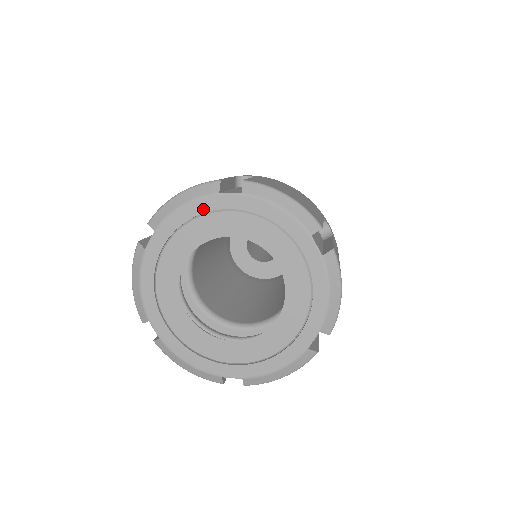
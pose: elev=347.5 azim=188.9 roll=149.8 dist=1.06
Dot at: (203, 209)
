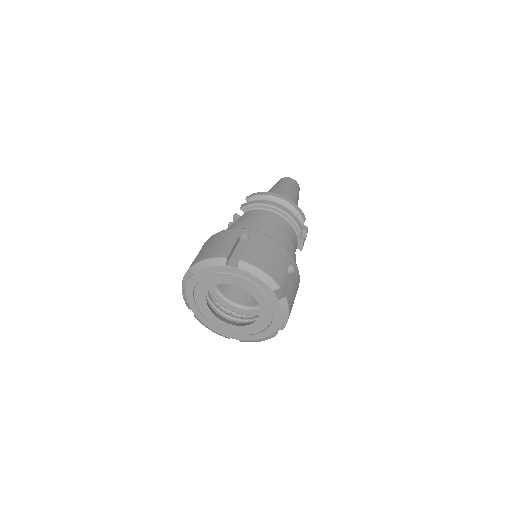
Dot at: (218, 271)
